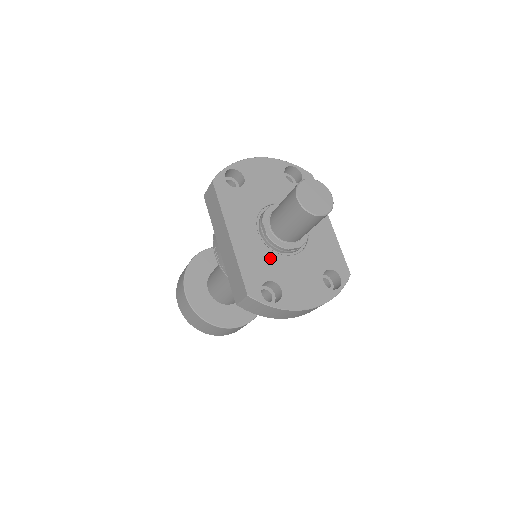
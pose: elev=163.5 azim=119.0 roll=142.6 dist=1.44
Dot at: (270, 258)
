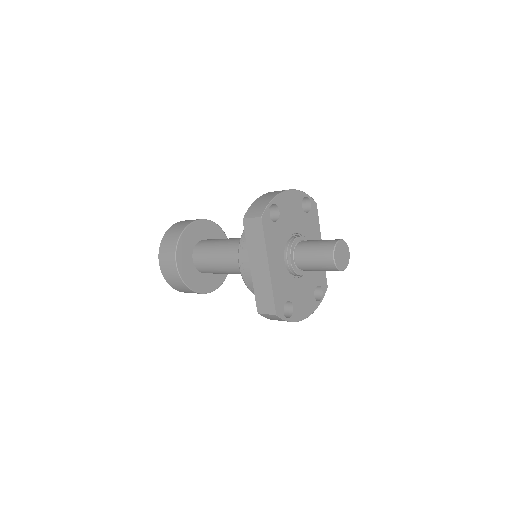
Dot at: (289, 282)
